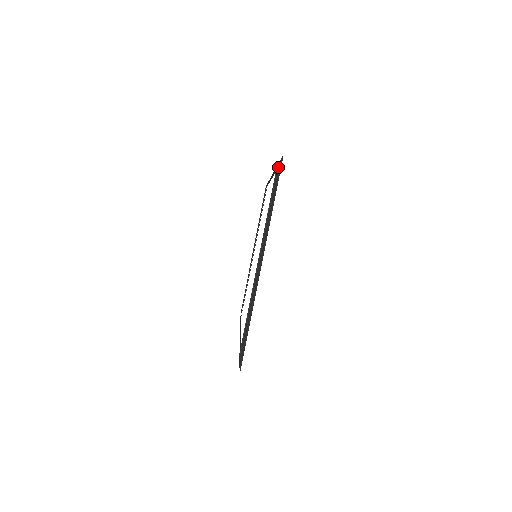
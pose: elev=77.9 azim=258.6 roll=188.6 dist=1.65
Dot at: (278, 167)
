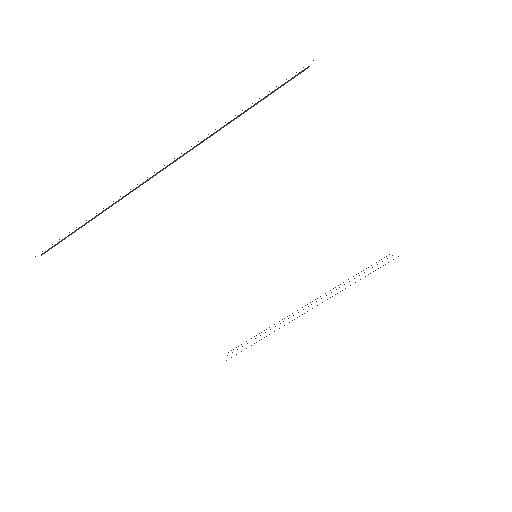
Dot at: occluded
